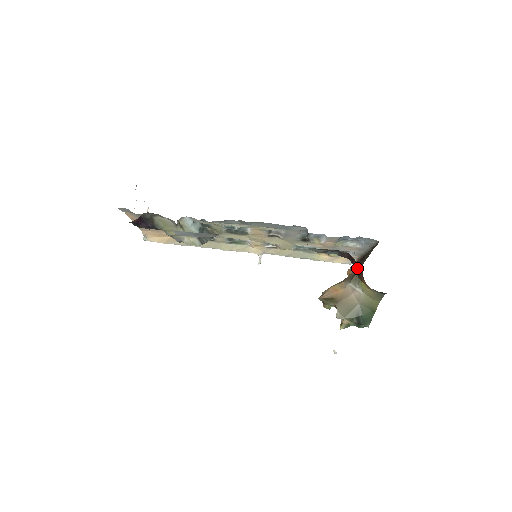
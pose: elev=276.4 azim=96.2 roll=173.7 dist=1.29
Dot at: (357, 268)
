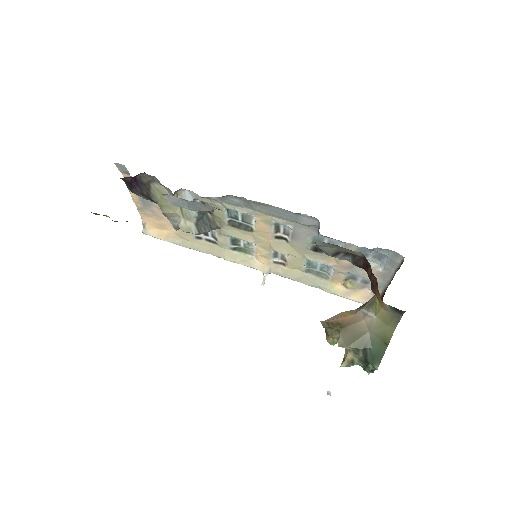
Dot at: (372, 276)
